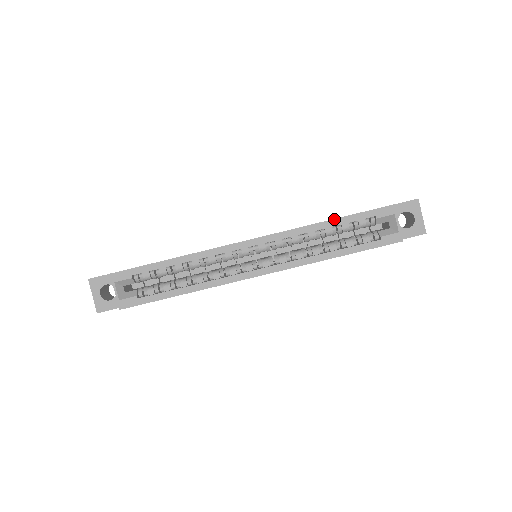
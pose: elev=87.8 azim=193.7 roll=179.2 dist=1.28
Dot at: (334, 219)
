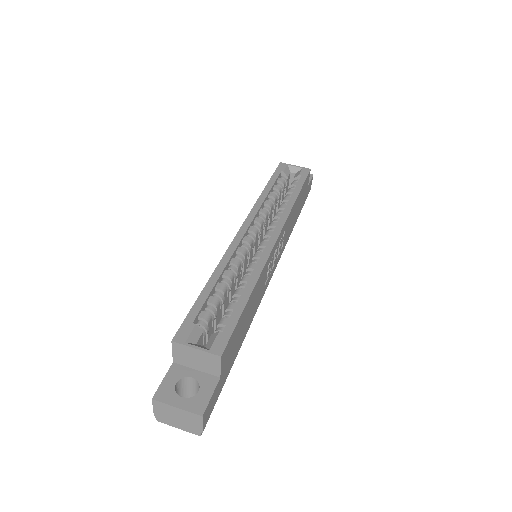
Dot at: (265, 186)
